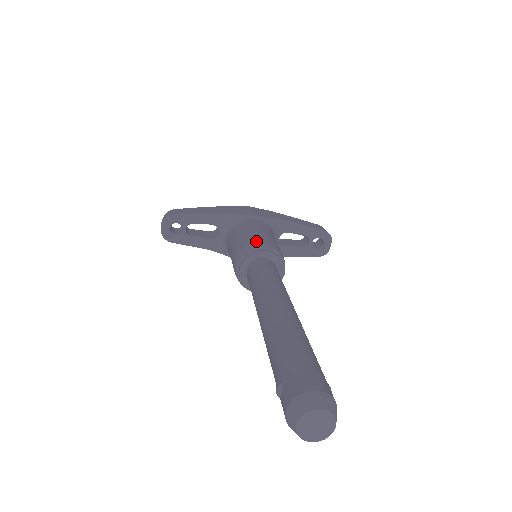
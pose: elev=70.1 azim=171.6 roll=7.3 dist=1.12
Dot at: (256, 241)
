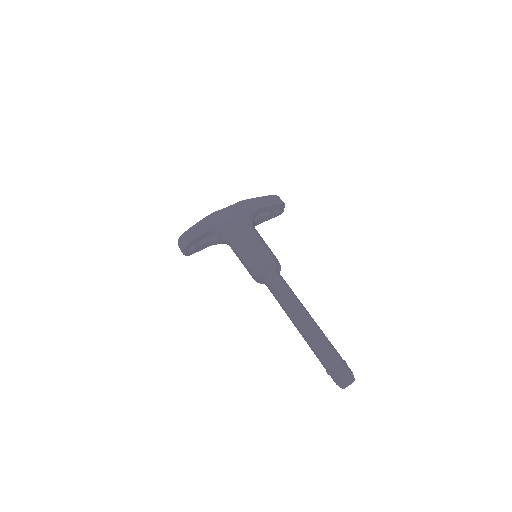
Dot at: (262, 261)
